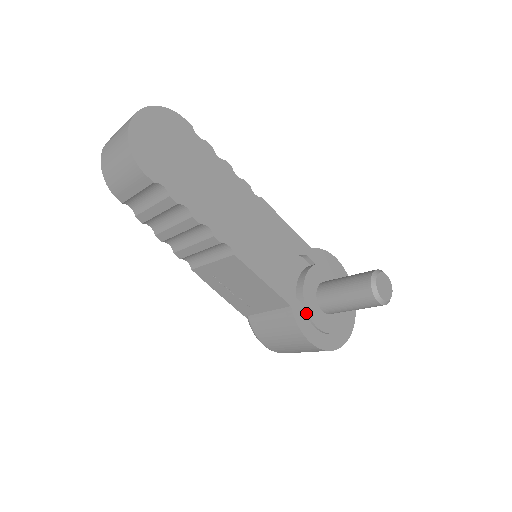
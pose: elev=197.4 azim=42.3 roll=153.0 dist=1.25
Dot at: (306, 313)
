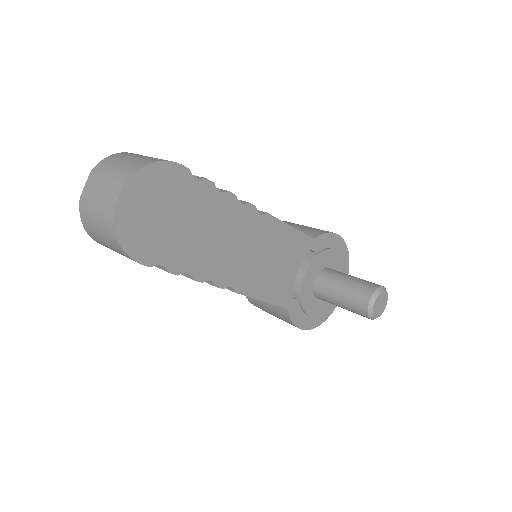
Dot at: (301, 307)
